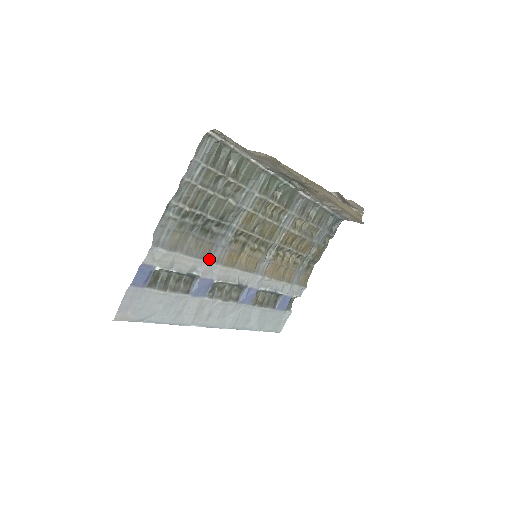
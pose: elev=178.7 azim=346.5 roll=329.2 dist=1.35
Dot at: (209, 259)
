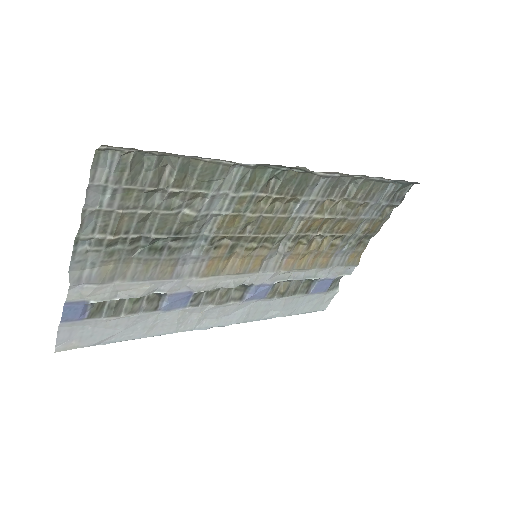
Dot at: (174, 276)
